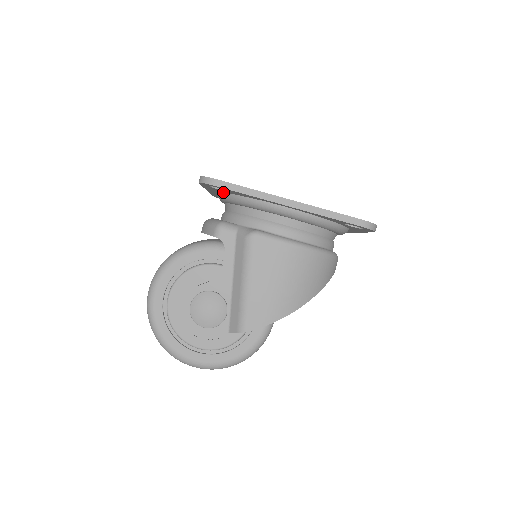
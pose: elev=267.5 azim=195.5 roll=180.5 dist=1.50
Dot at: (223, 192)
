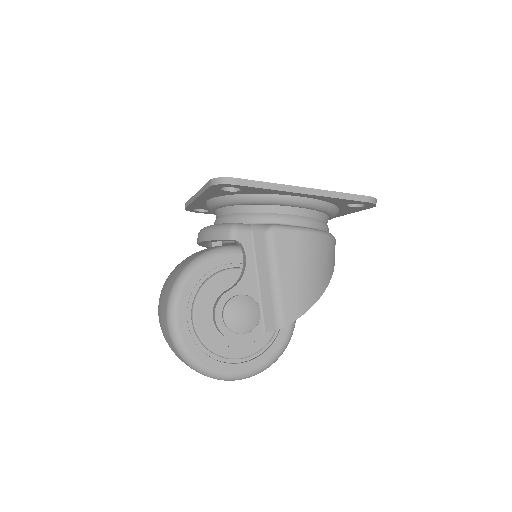
Dot at: (225, 195)
